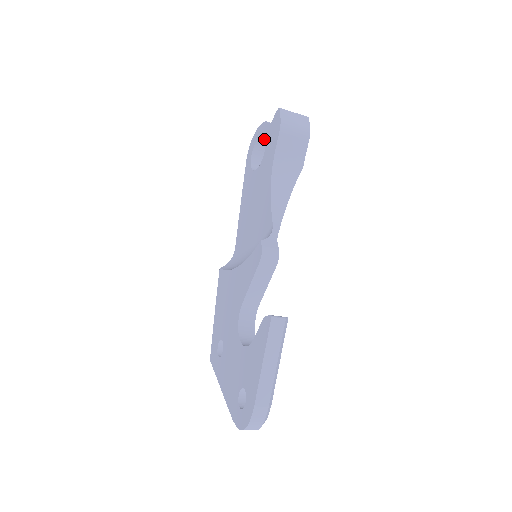
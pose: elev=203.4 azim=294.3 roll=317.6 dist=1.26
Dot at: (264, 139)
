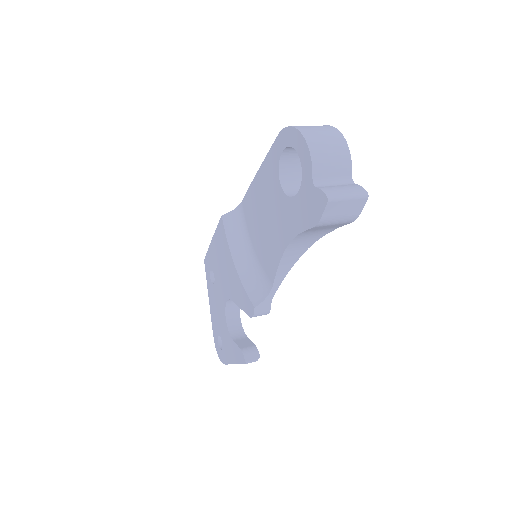
Dot at: occluded
